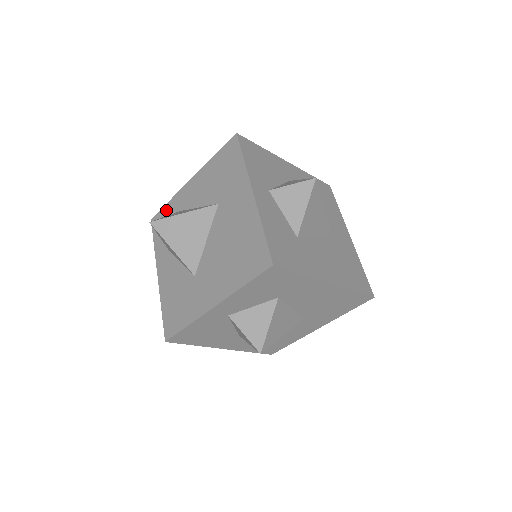
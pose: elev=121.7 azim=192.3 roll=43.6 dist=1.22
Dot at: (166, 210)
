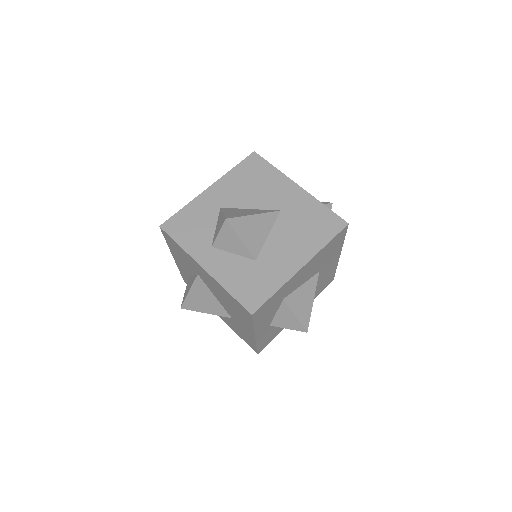
Dot at: (183, 276)
